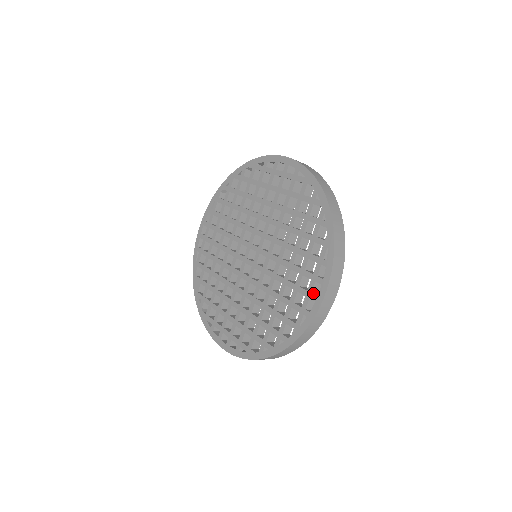
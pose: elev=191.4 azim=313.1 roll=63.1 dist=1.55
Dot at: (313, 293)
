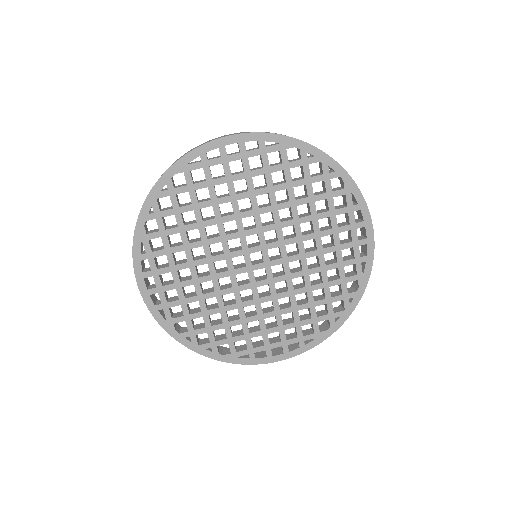
Dot at: (359, 239)
